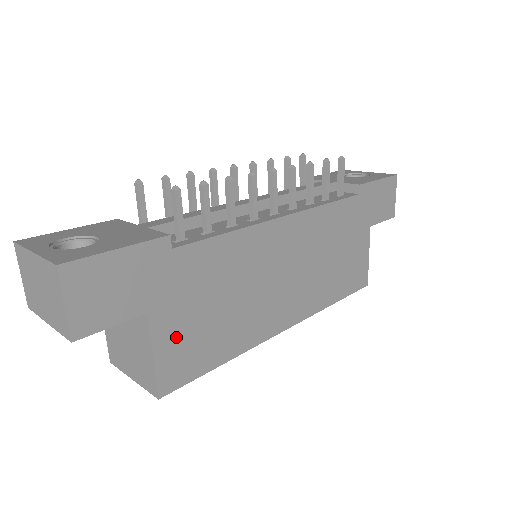
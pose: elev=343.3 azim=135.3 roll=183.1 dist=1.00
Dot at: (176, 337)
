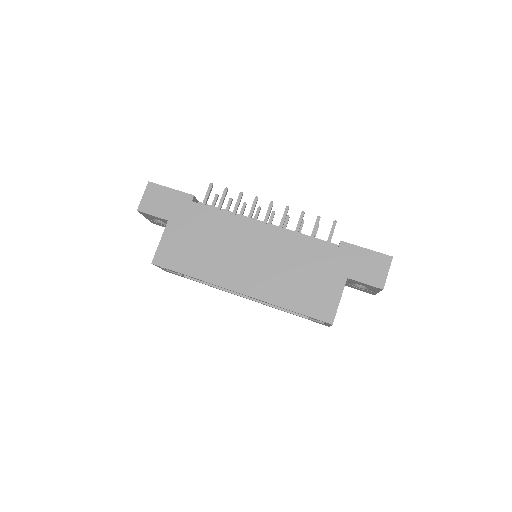
Dot at: (174, 241)
